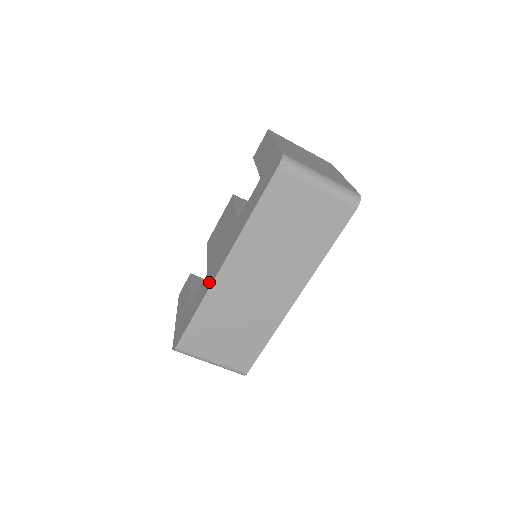
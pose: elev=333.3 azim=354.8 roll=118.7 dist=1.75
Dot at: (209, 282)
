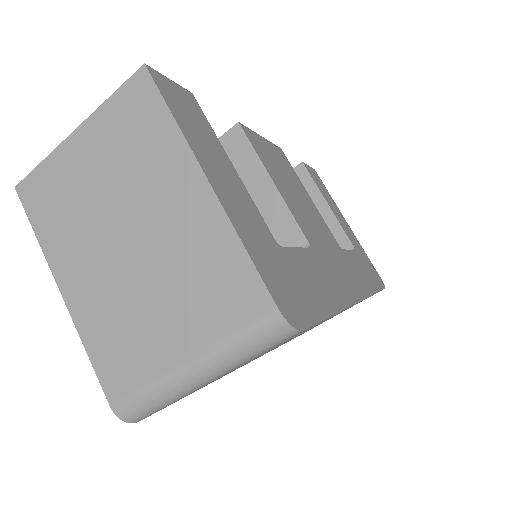
Dot at: occluded
